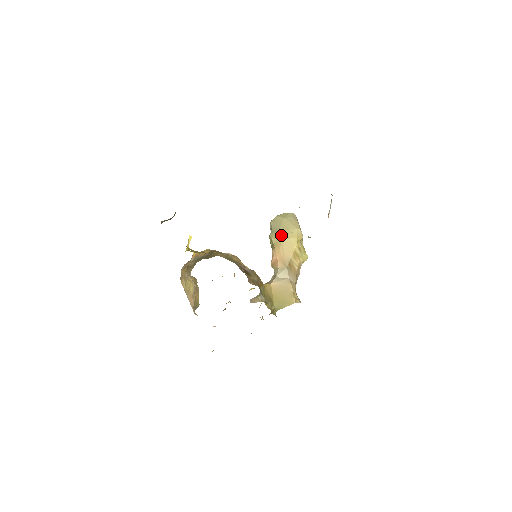
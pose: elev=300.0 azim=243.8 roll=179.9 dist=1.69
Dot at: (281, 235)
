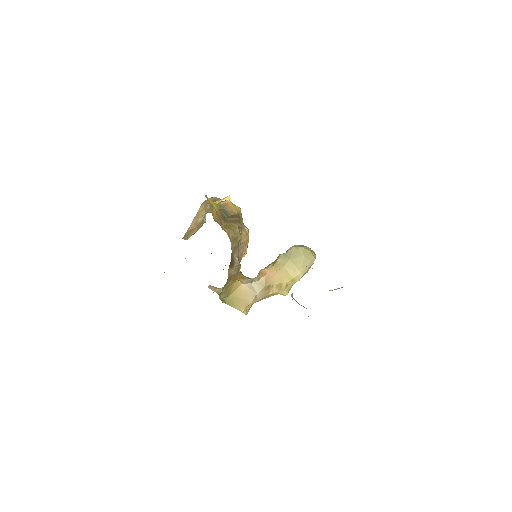
Dot at: (287, 264)
